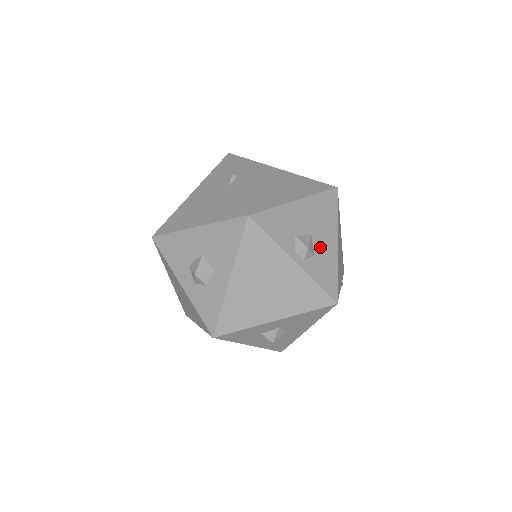
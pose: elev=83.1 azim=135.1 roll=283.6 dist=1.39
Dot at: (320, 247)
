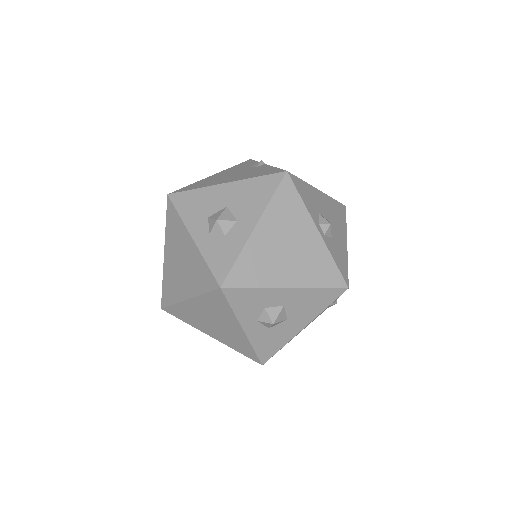
Dot at: (335, 235)
